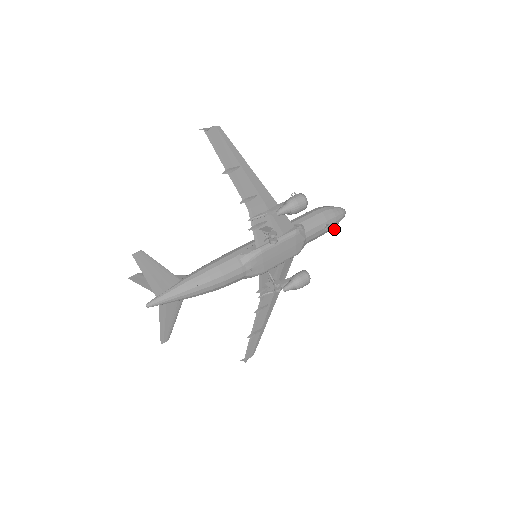
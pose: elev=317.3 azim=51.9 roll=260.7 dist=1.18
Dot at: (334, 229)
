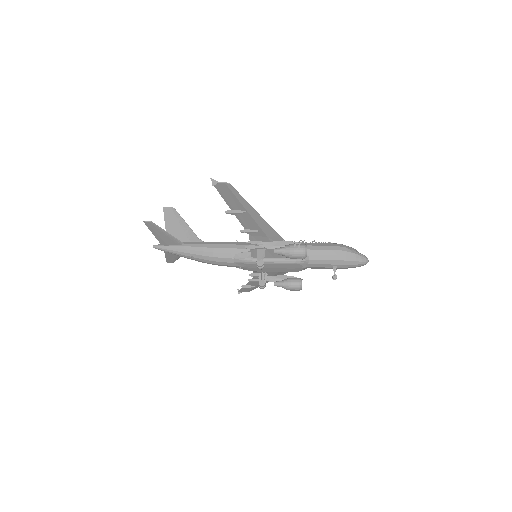
Dot at: (335, 277)
